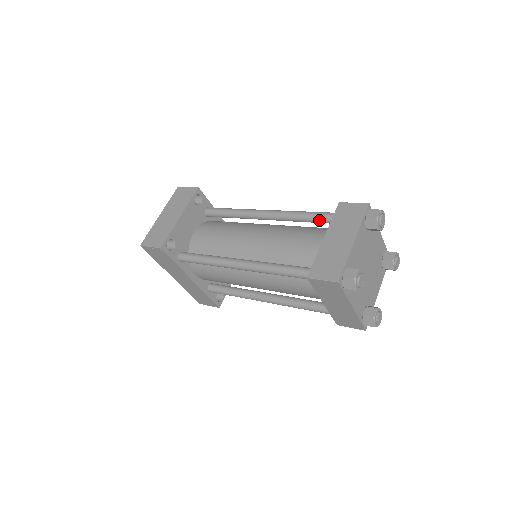
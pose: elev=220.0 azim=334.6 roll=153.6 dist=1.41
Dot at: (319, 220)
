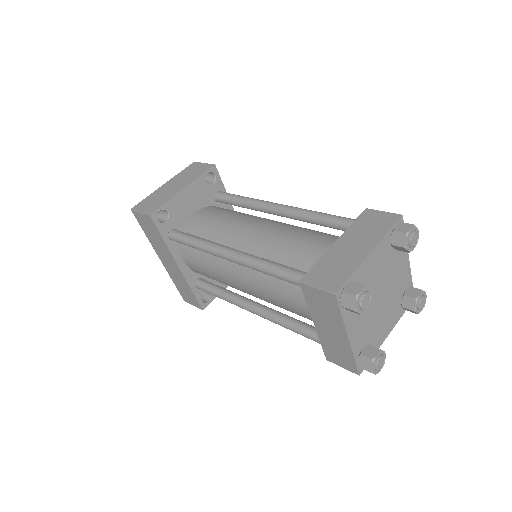
Dot at: (337, 225)
